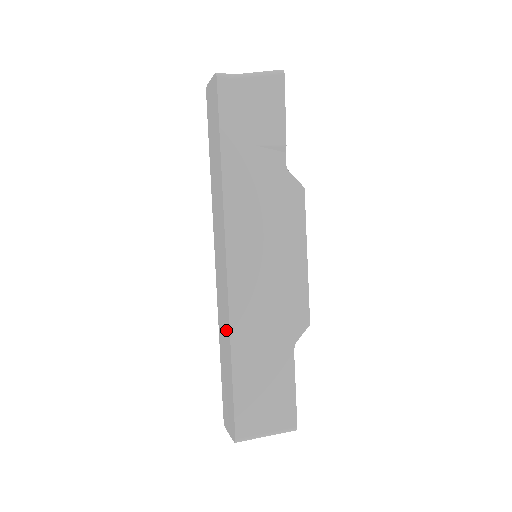
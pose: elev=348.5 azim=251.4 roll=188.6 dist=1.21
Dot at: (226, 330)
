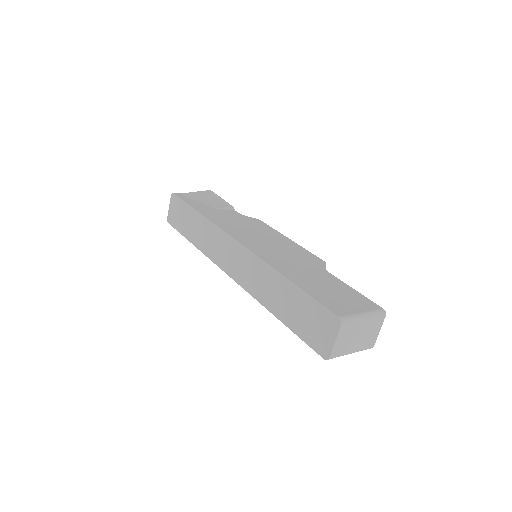
Dot at: (267, 276)
